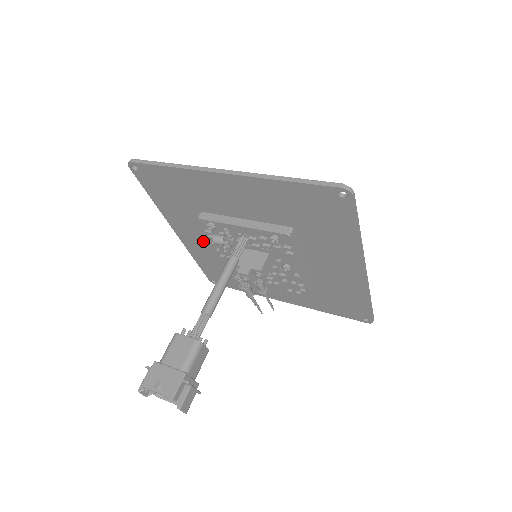
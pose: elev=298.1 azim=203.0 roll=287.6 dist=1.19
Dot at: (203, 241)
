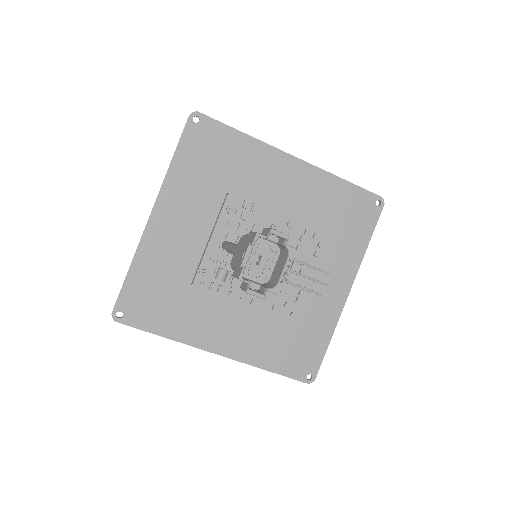
Dot at: (235, 324)
